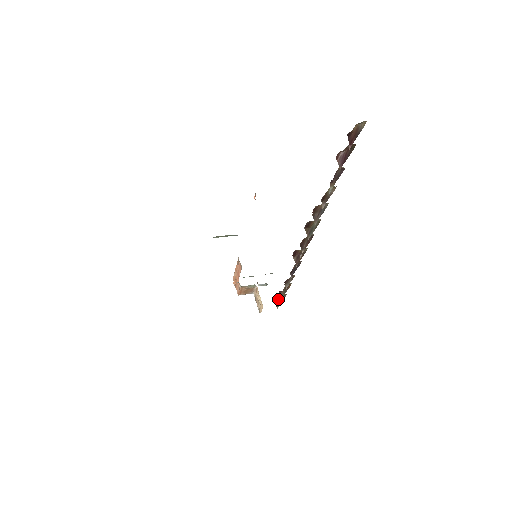
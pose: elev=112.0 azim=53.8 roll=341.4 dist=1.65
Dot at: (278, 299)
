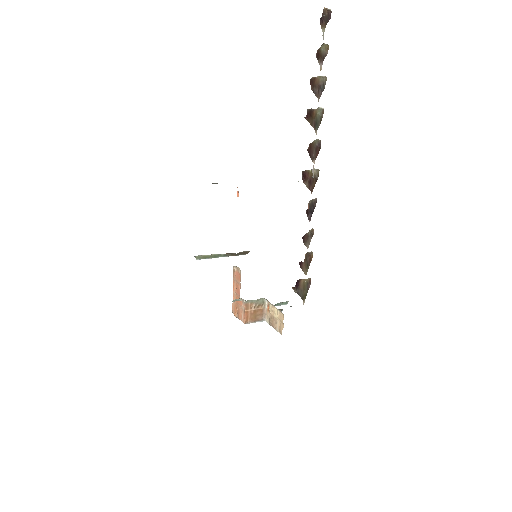
Dot at: (301, 288)
